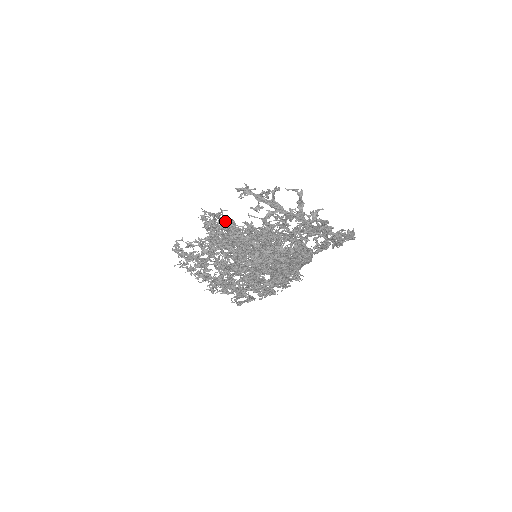
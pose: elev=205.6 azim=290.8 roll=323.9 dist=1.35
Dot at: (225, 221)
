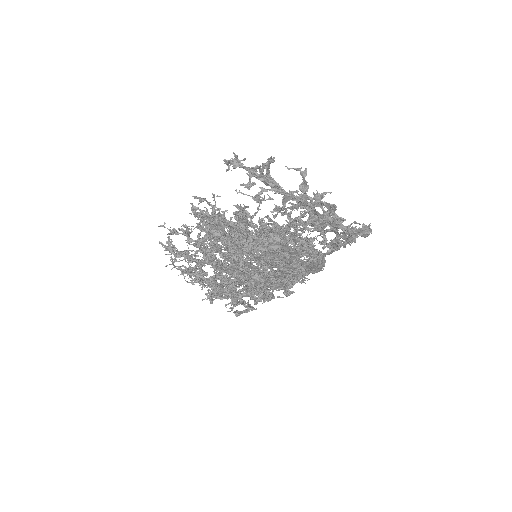
Dot at: (217, 208)
